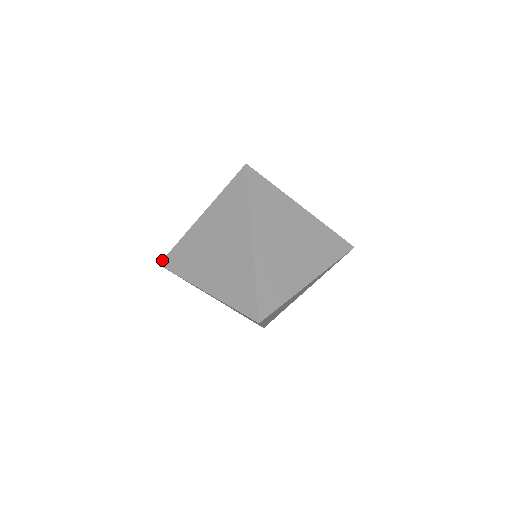
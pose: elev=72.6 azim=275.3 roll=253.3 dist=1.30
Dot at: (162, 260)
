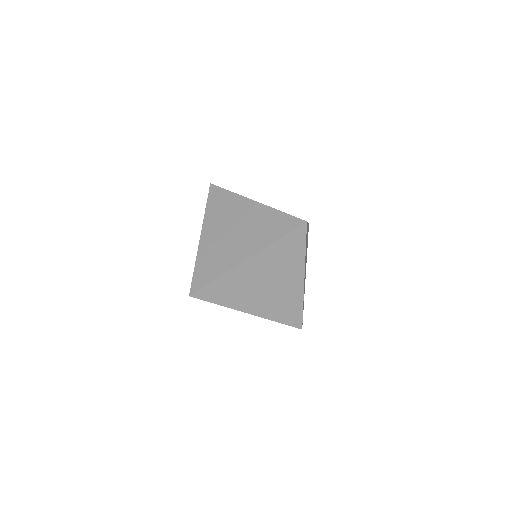
Dot at: occluded
